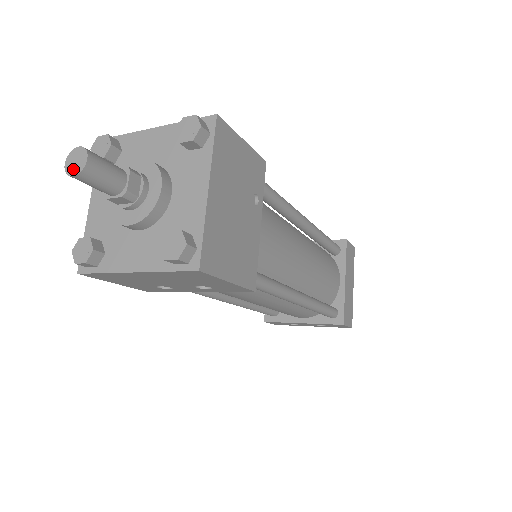
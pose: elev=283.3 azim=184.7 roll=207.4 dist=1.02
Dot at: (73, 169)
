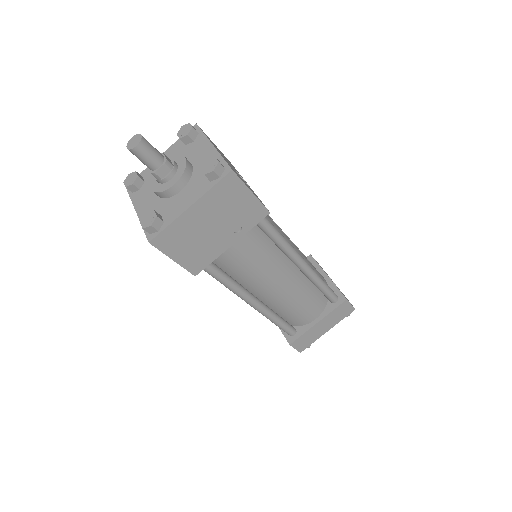
Dot at: (130, 144)
